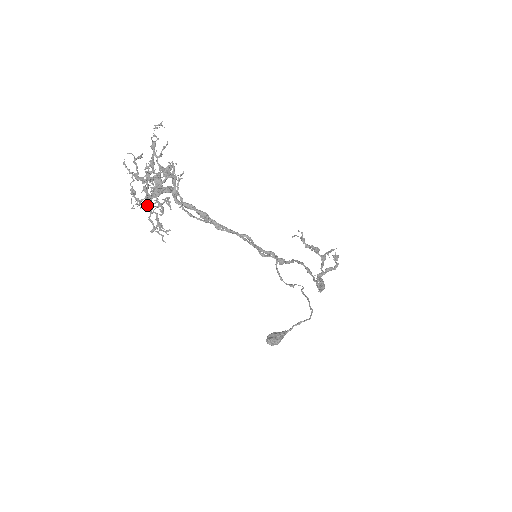
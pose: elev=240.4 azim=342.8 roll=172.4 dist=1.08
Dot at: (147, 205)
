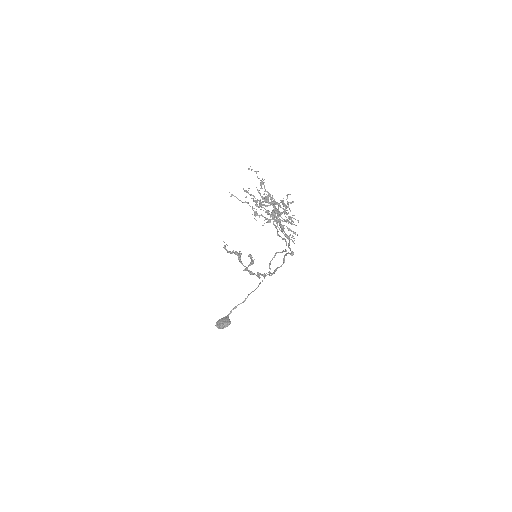
Dot at: occluded
